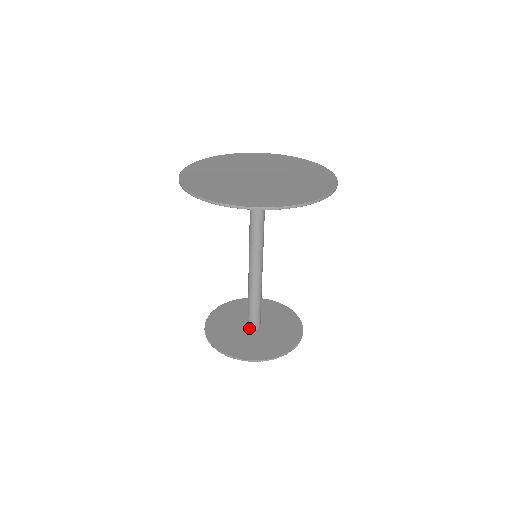
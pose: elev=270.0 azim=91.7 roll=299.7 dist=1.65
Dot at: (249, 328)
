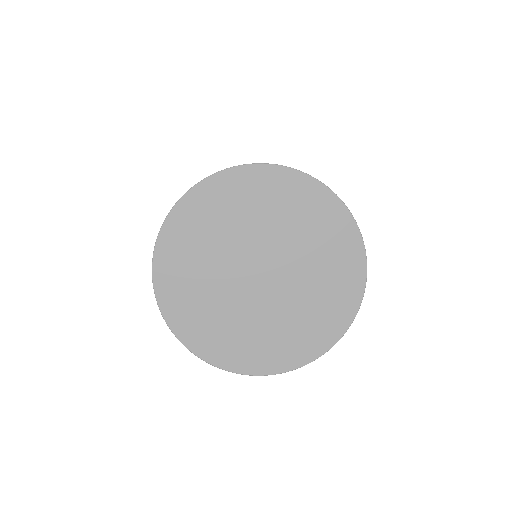
Dot at: occluded
